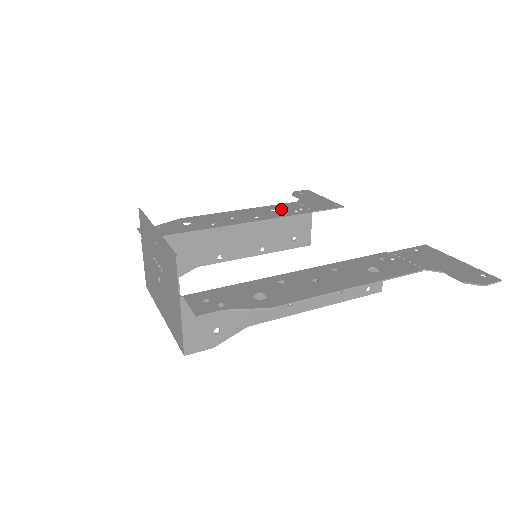
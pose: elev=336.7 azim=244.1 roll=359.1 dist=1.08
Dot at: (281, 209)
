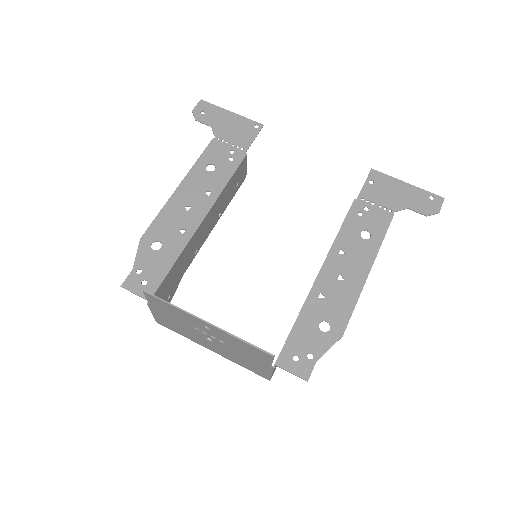
Dot at: (215, 163)
